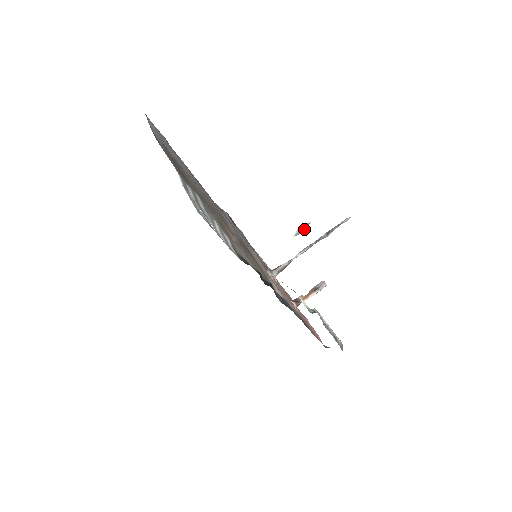
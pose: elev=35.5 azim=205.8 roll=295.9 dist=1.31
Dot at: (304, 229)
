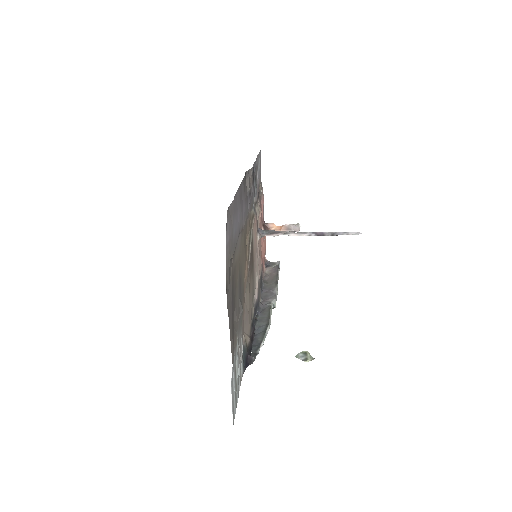
Dot at: (307, 355)
